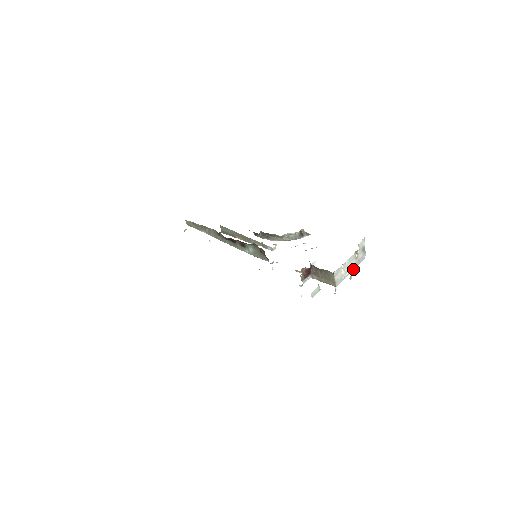
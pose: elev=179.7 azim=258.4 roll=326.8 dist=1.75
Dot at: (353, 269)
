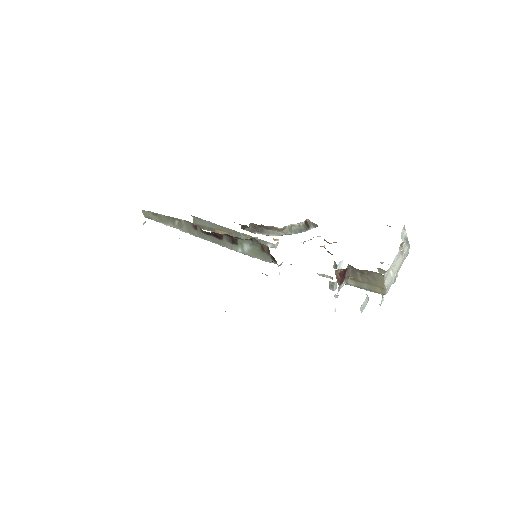
Dot at: (399, 269)
